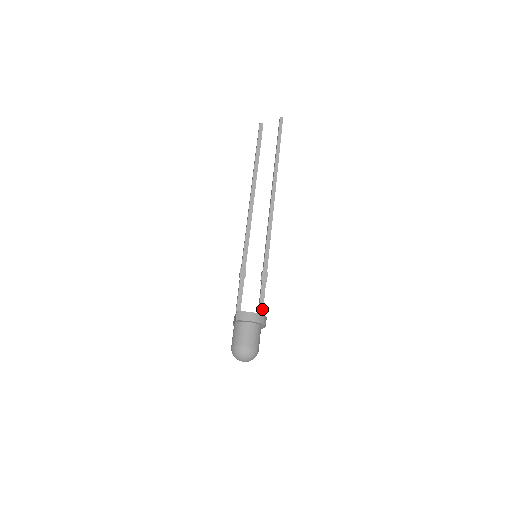
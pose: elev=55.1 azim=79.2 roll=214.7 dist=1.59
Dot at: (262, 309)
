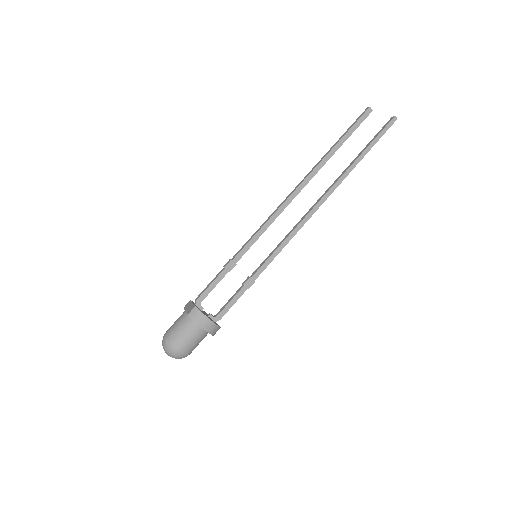
Dot at: (222, 315)
